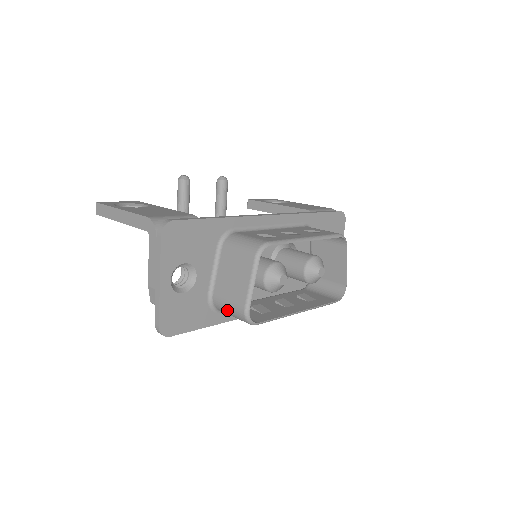
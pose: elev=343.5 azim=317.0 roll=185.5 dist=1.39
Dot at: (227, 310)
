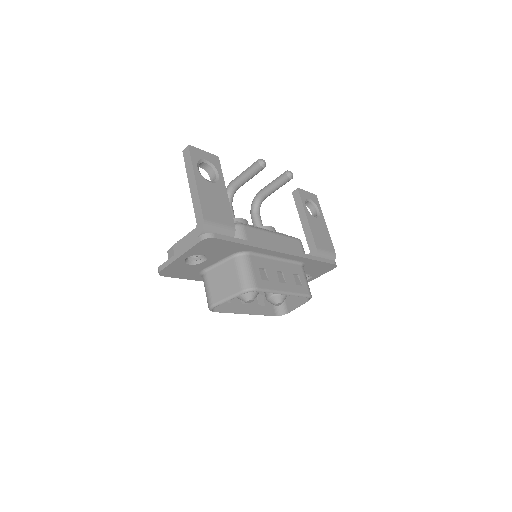
Dot at: (205, 289)
